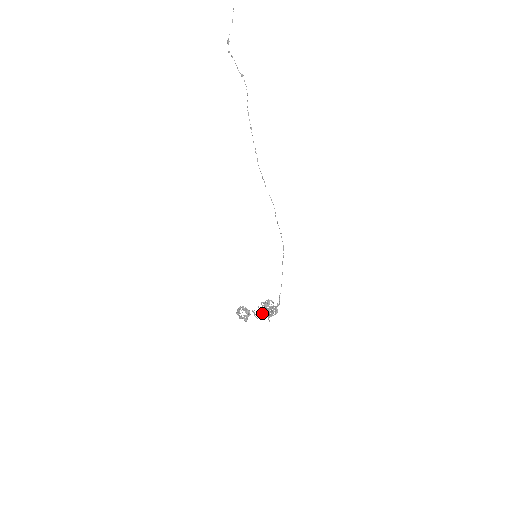
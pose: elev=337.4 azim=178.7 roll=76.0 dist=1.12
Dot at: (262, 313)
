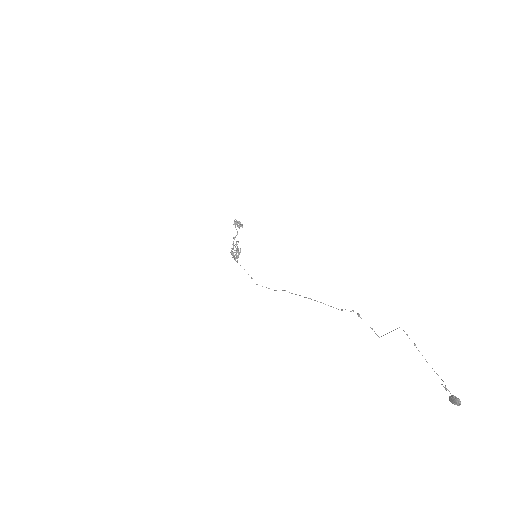
Dot at: (236, 244)
